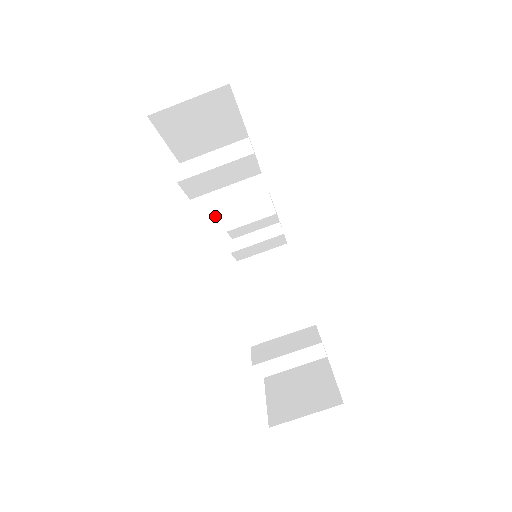
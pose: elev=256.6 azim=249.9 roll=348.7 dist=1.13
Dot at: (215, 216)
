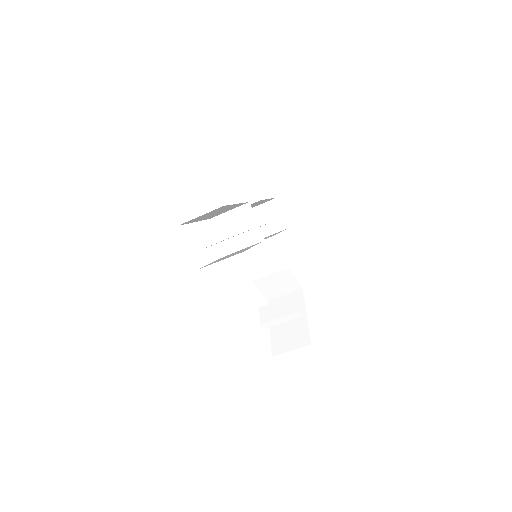
Dot at: (226, 242)
